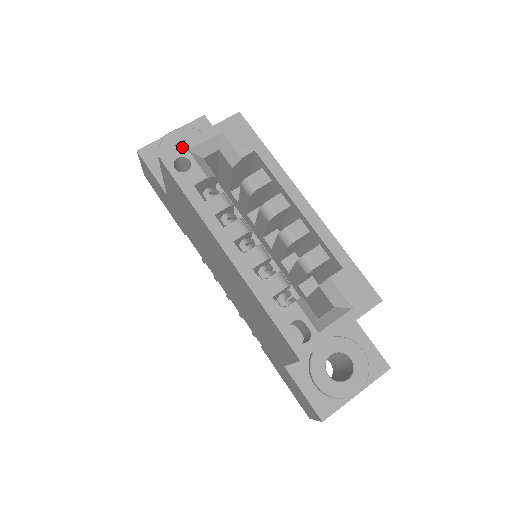
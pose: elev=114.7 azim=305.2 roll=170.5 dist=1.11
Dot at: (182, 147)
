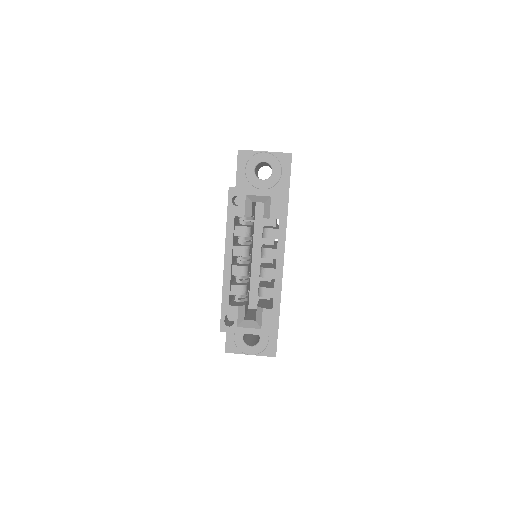
Dot at: (244, 191)
